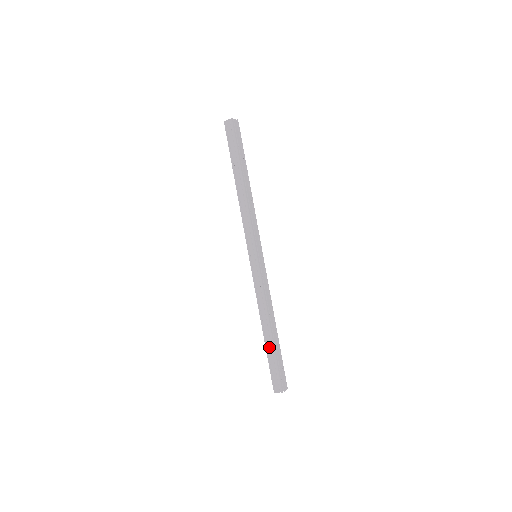
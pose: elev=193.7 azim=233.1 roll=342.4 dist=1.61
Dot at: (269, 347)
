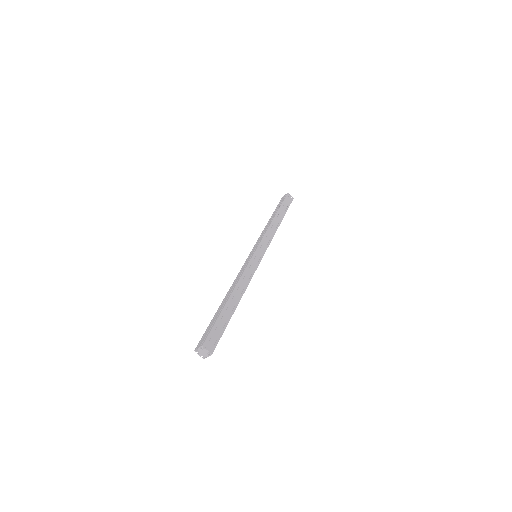
Dot at: (219, 310)
